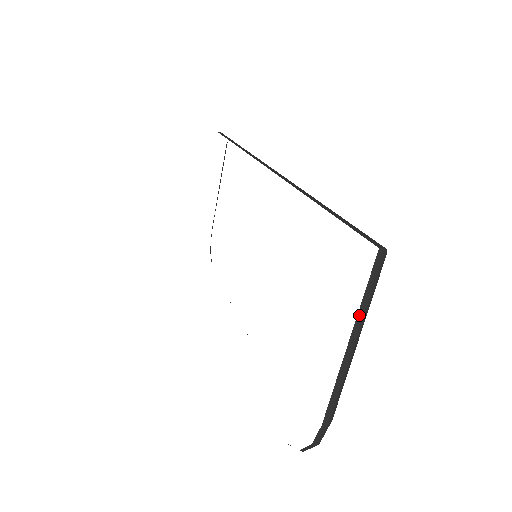
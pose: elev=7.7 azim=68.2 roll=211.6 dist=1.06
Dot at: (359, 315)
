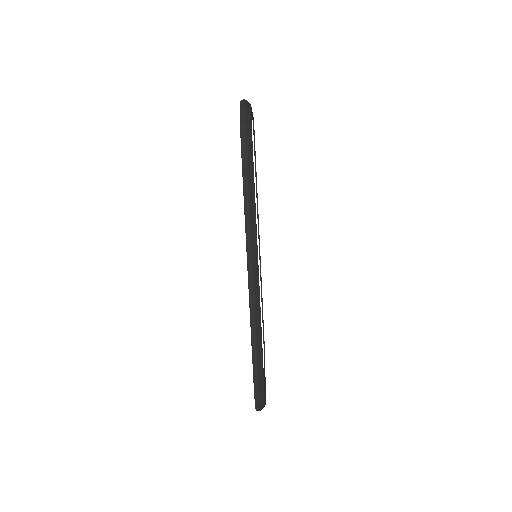
Dot at: occluded
